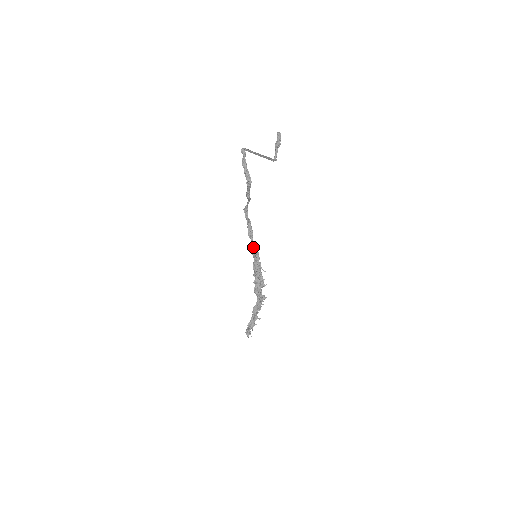
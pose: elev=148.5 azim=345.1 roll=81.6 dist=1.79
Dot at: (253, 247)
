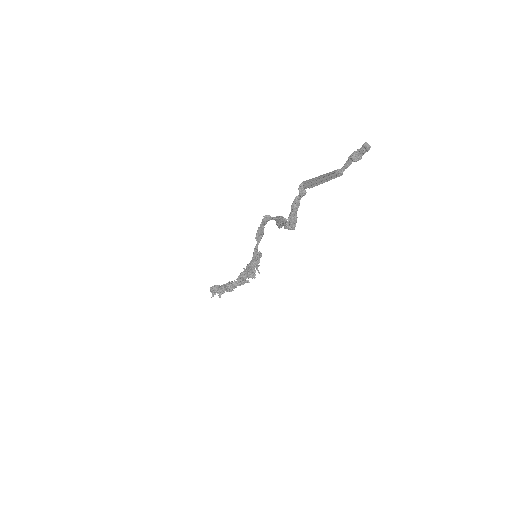
Dot at: (257, 251)
